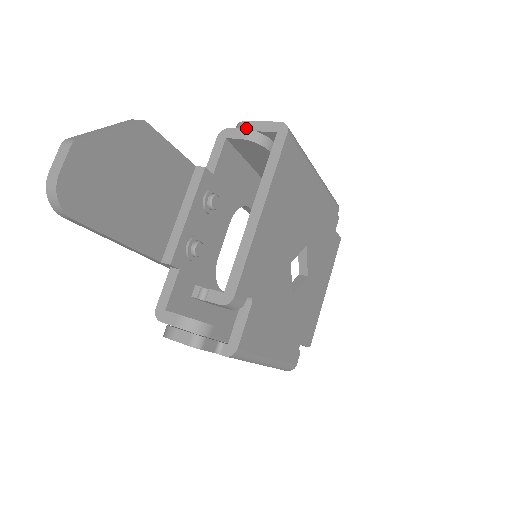
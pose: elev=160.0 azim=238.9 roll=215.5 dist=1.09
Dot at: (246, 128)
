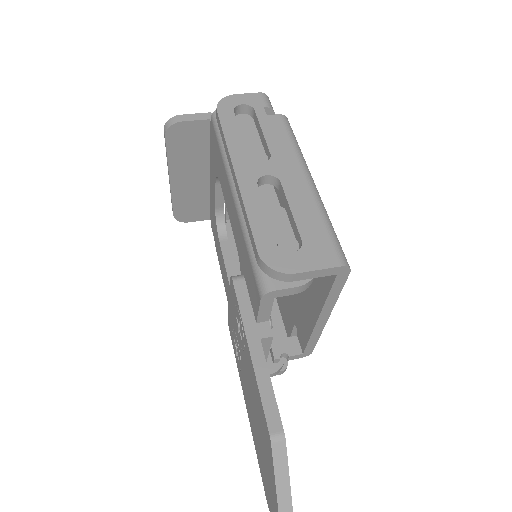
Dot at: (295, 280)
